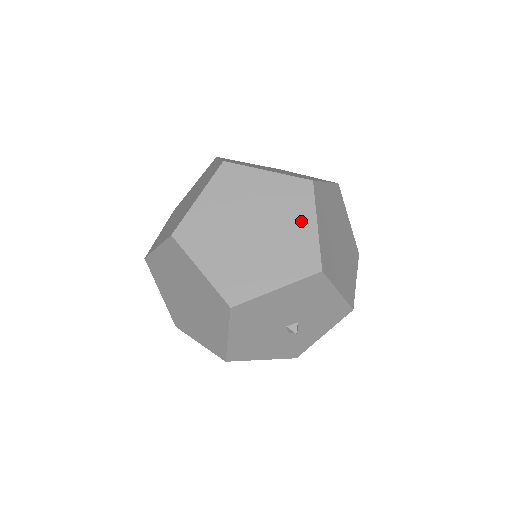
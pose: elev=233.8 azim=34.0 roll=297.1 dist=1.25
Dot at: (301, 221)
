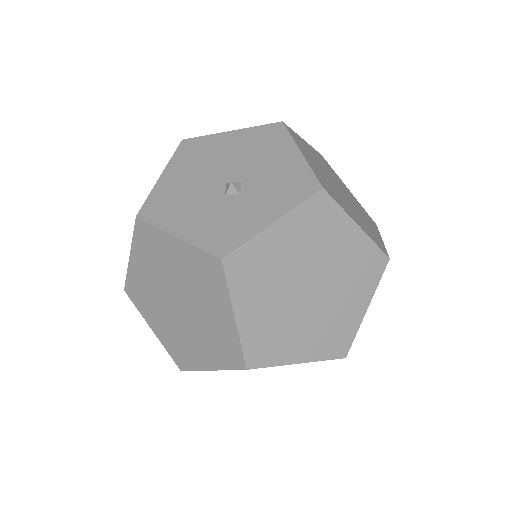
Dot at: occluded
